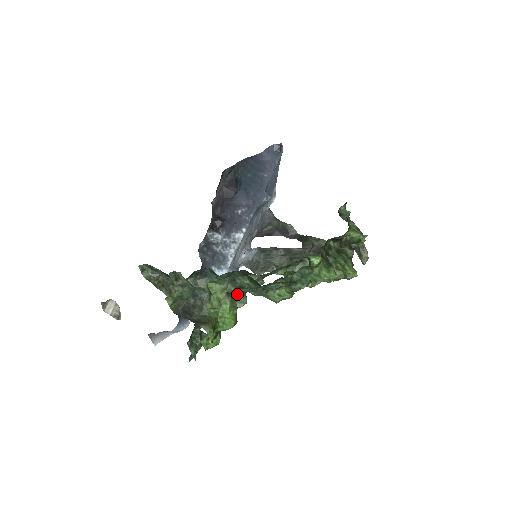
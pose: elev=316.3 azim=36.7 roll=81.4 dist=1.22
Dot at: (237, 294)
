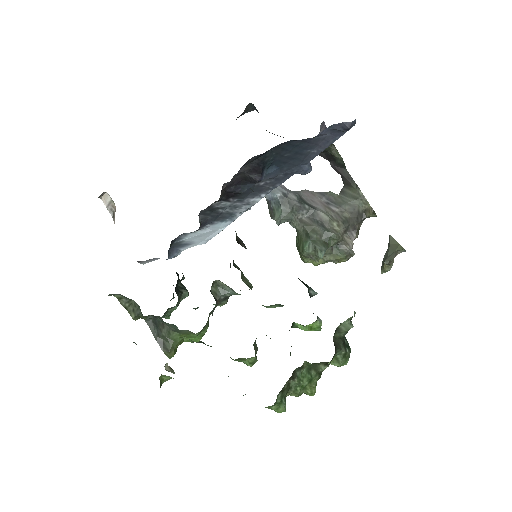
Dot at: occluded
